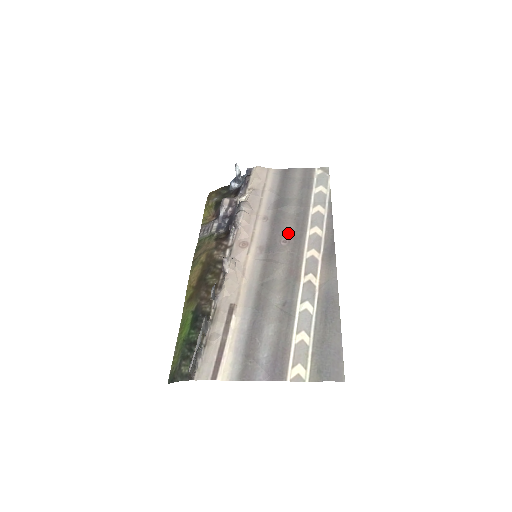
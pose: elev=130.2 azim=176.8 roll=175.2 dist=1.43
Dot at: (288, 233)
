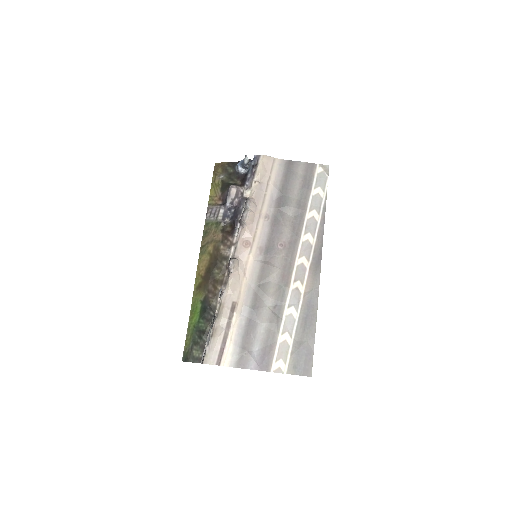
Dot at: (285, 237)
